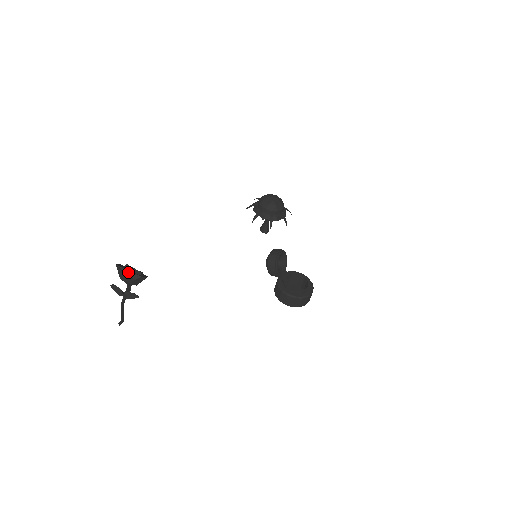
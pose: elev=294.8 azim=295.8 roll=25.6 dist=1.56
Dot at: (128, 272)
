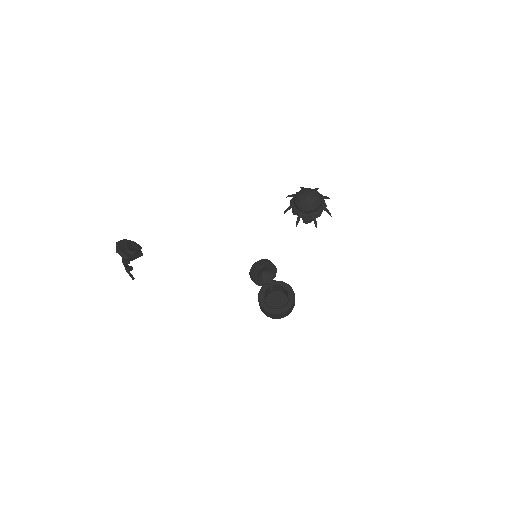
Dot at: (120, 252)
